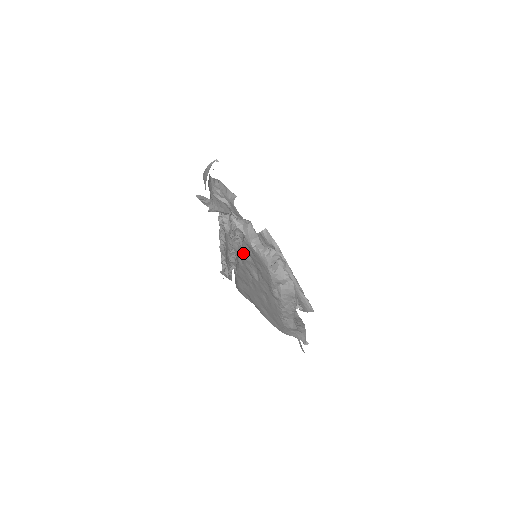
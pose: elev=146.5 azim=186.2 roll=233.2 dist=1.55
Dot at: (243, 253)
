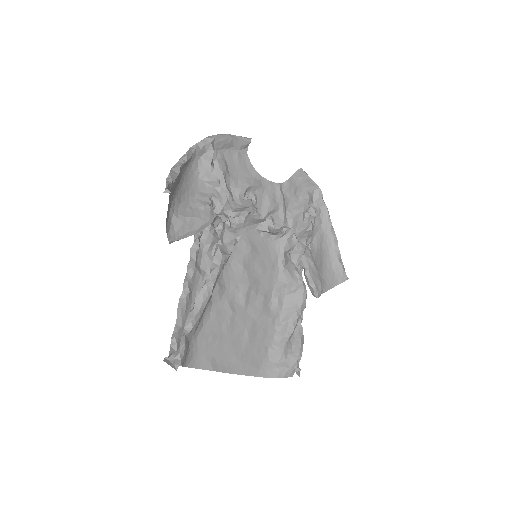
Dot at: (231, 267)
